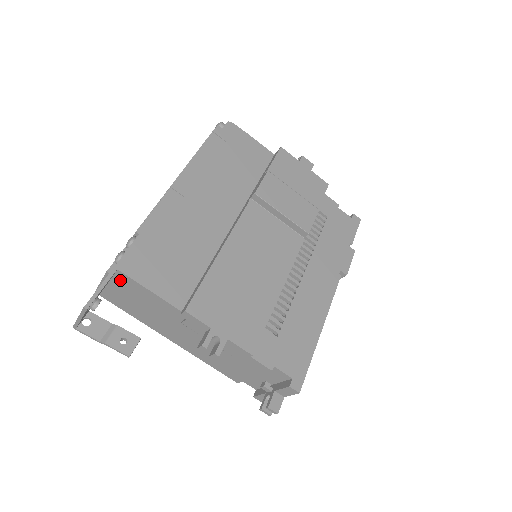
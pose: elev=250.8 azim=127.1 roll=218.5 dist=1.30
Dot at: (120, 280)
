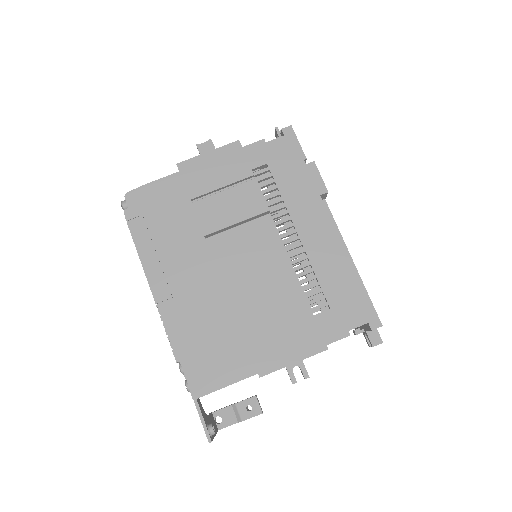
Dot at: occluded
